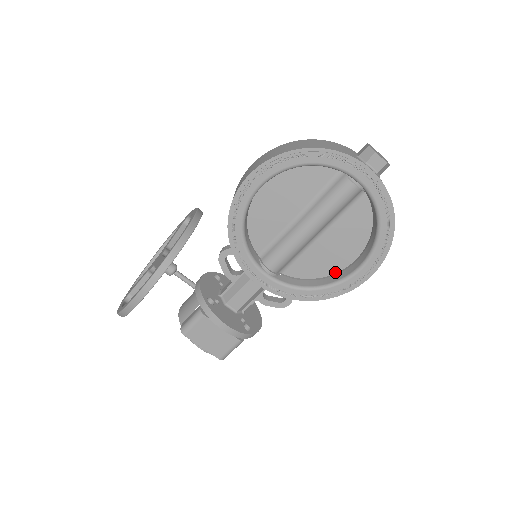
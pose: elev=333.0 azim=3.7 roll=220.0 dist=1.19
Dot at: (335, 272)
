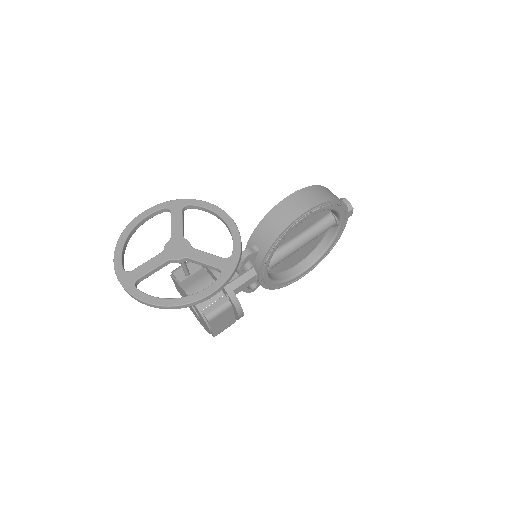
Dot at: (286, 270)
